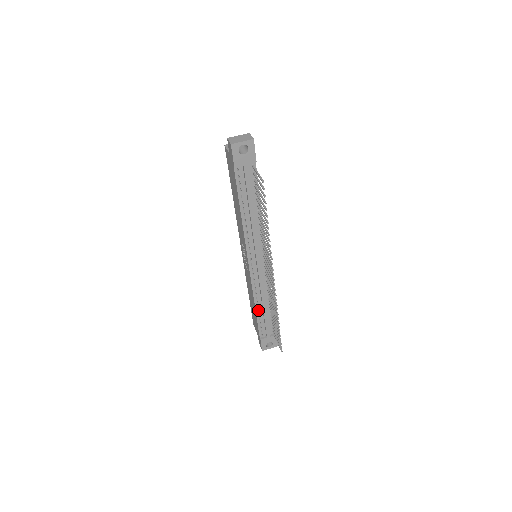
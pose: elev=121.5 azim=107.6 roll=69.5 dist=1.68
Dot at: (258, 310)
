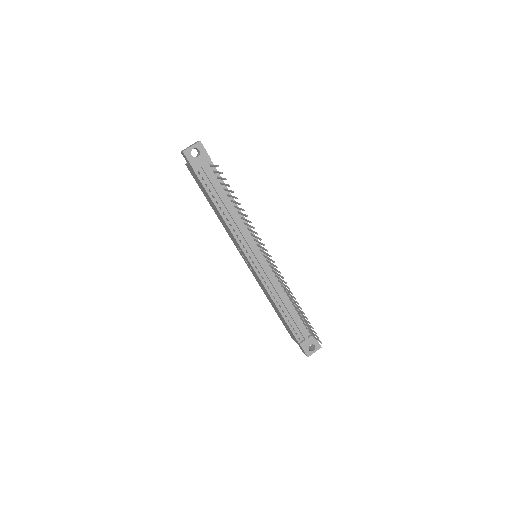
Dot at: (282, 312)
